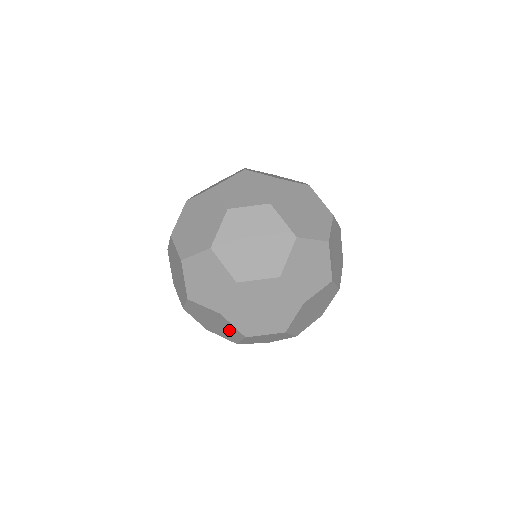
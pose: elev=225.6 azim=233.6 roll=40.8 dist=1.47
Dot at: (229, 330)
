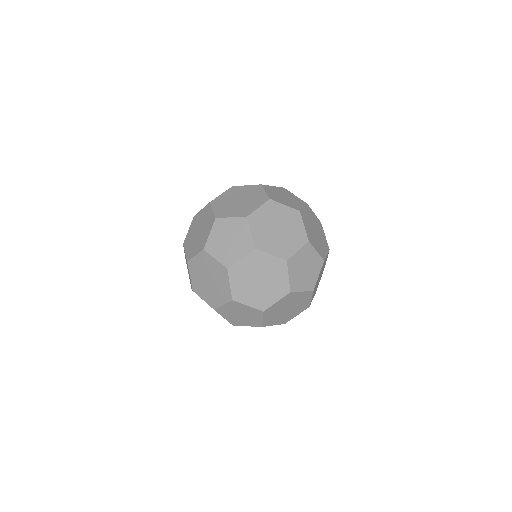
Dot at: (220, 290)
